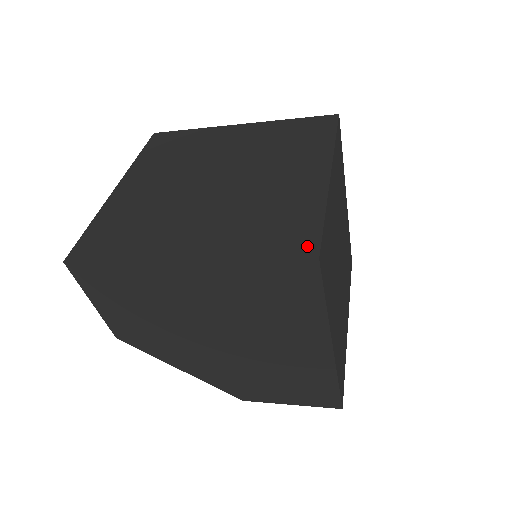
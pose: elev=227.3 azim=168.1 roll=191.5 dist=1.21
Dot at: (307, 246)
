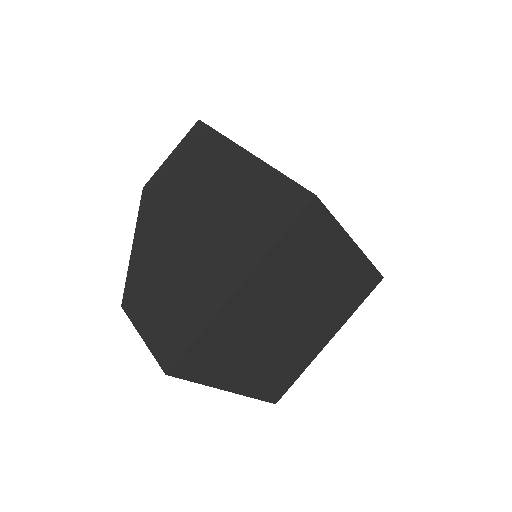
Dot at: occluded
